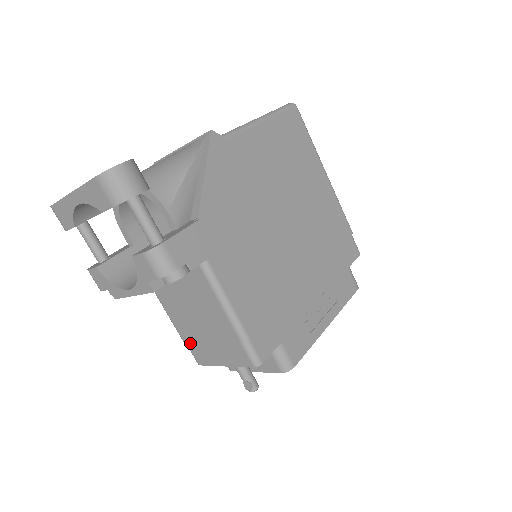
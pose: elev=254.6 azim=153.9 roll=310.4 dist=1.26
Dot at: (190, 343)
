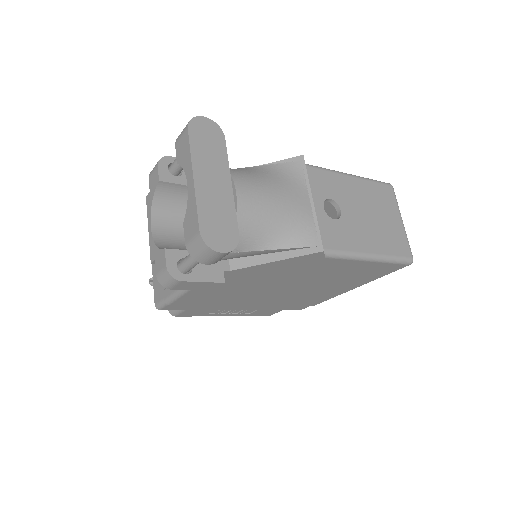
Dot at: occluded
